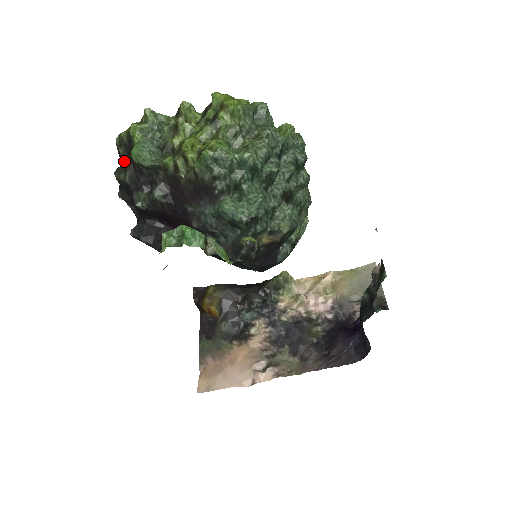
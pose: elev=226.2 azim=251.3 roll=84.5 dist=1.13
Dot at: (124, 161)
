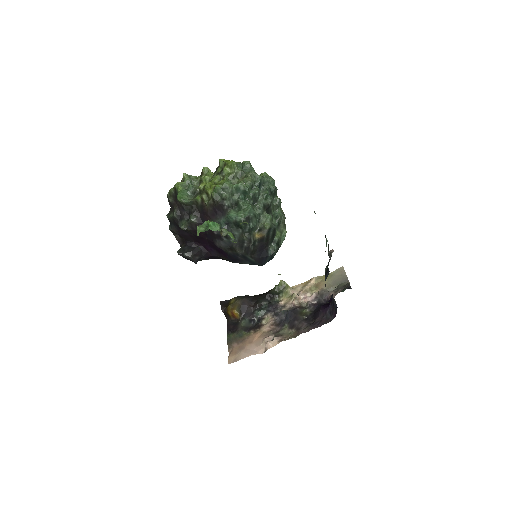
Dot at: (172, 205)
